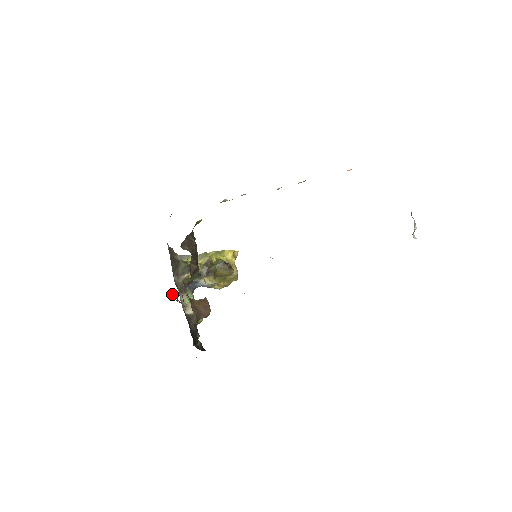
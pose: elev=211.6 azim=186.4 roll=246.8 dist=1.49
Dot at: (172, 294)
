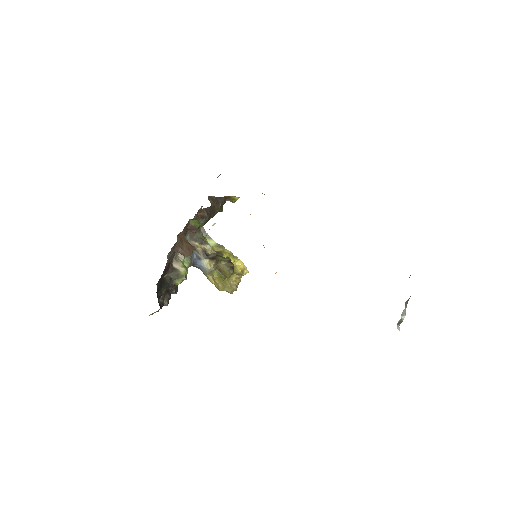
Dot at: occluded
